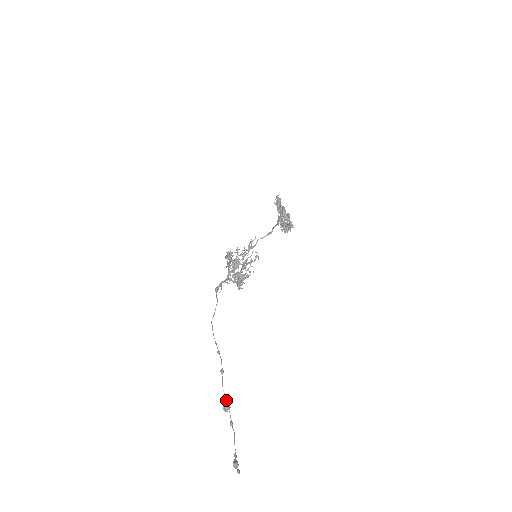
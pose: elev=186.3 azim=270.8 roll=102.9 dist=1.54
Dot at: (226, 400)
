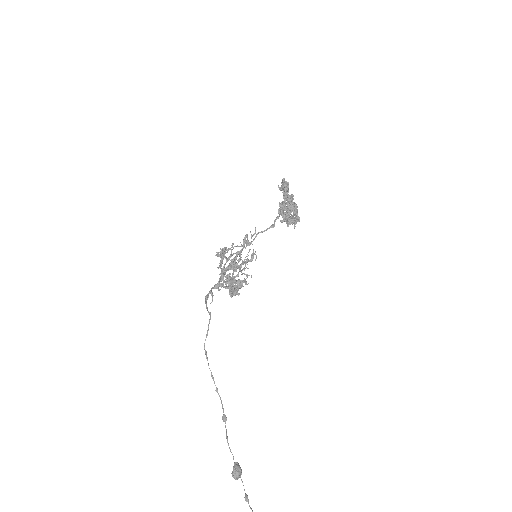
Dot at: (236, 463)
